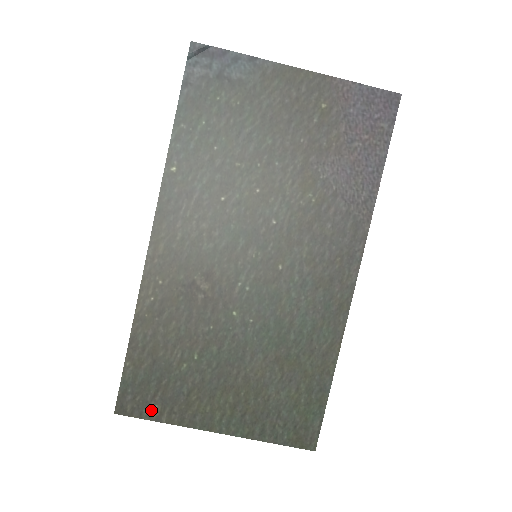
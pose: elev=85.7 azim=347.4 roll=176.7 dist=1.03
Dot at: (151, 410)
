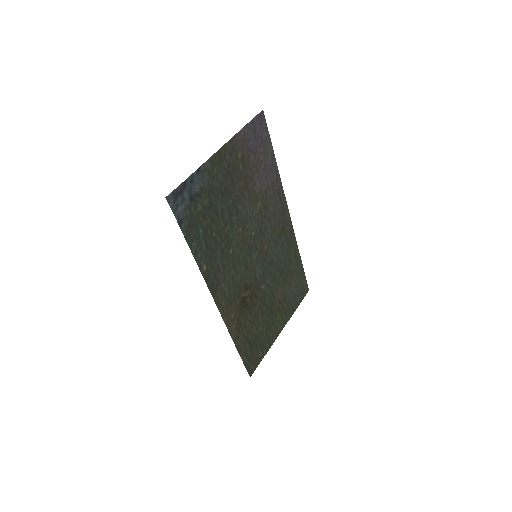
Dot at: (260, 358)
